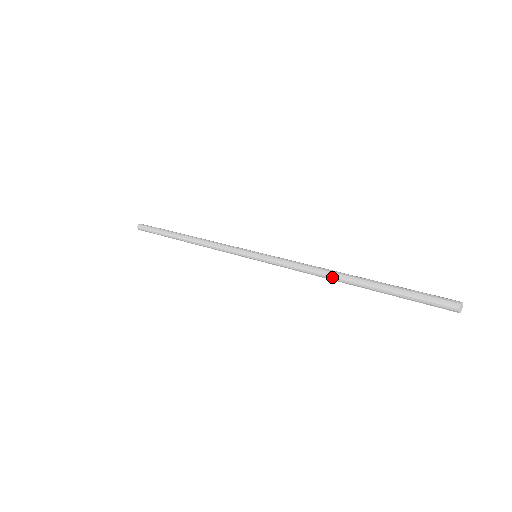
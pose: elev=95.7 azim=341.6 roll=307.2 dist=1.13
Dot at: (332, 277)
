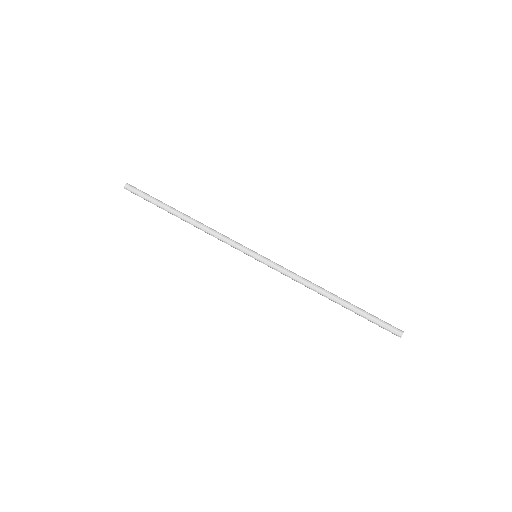
Dot at: (322, 290)
